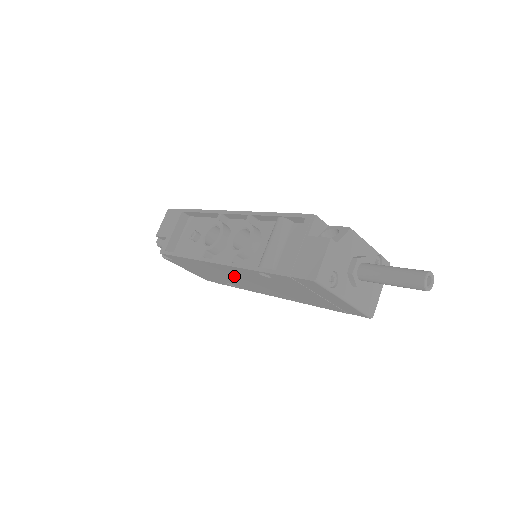
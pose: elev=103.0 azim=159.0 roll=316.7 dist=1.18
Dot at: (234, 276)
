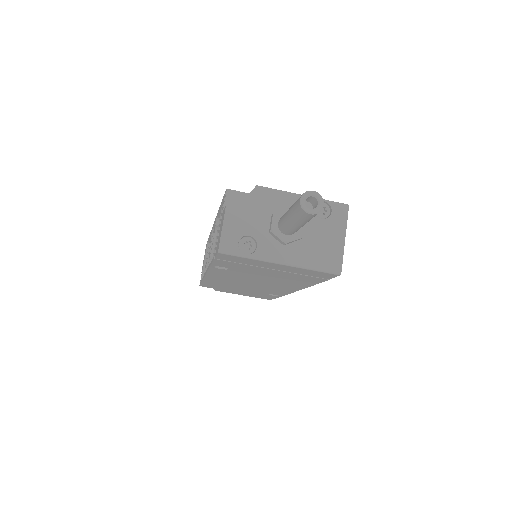
Dot at: (240, 283)
